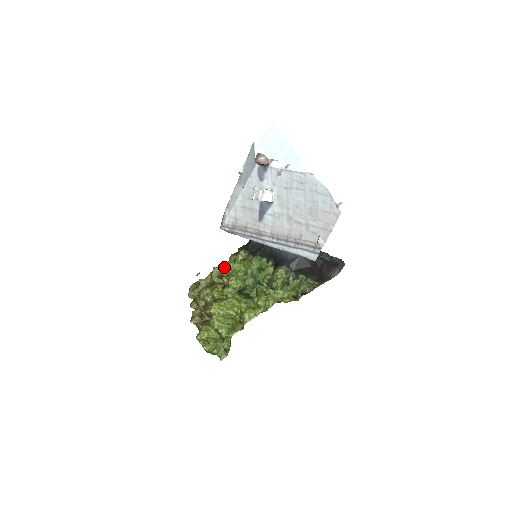
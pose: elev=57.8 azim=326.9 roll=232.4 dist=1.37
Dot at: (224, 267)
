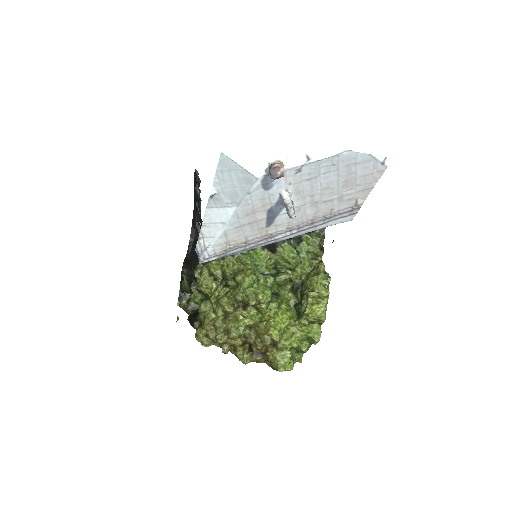
Dot at: (206, 290)
